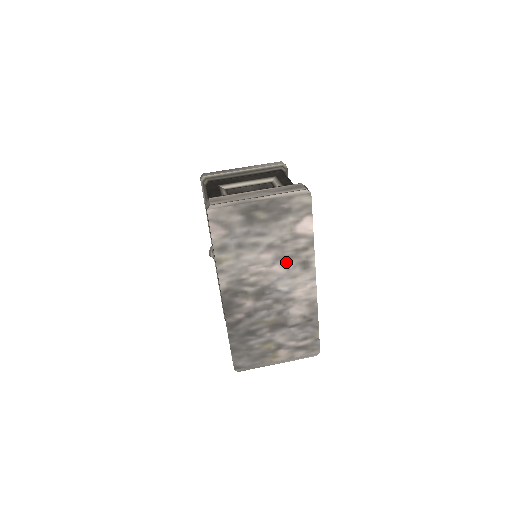
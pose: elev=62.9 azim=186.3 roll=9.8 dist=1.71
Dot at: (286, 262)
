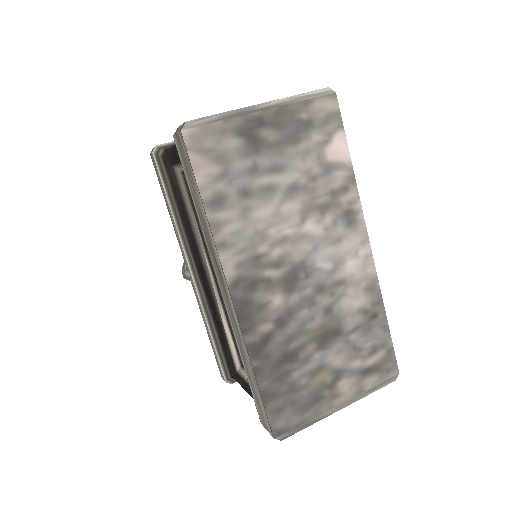
Dot at: (321, 216)
